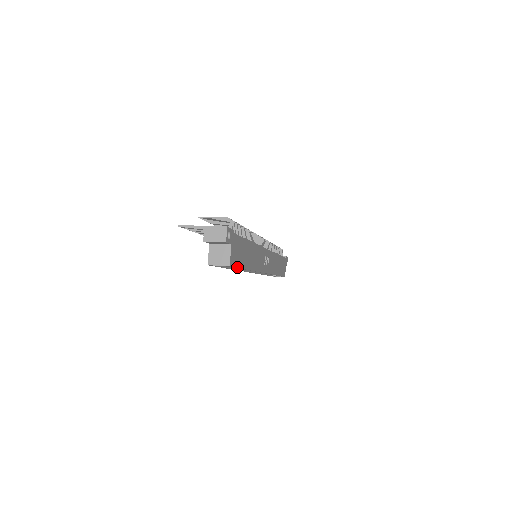
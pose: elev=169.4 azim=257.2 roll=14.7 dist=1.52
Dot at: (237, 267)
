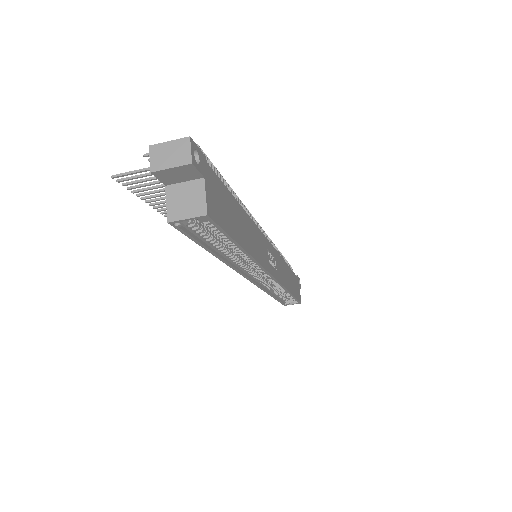
Dot at: (223, 230)
